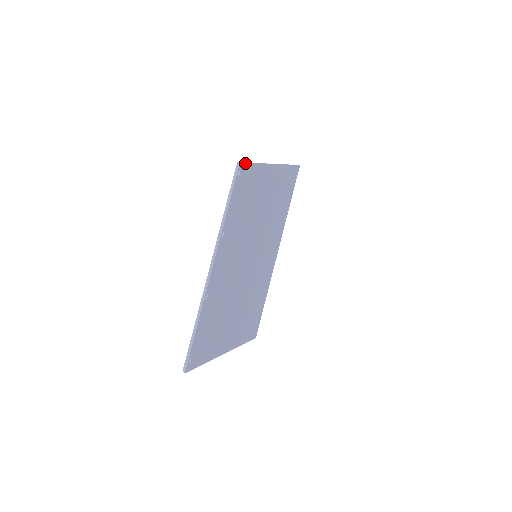
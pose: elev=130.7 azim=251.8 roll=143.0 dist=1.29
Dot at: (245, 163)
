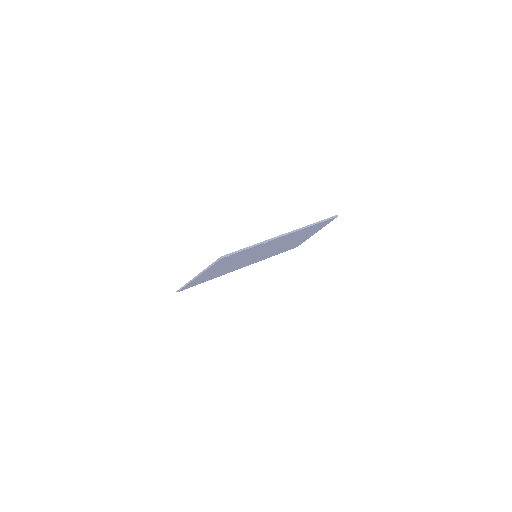
Dot at: occluded
